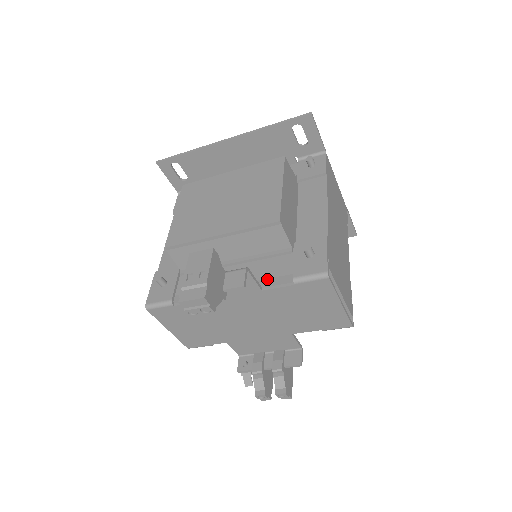
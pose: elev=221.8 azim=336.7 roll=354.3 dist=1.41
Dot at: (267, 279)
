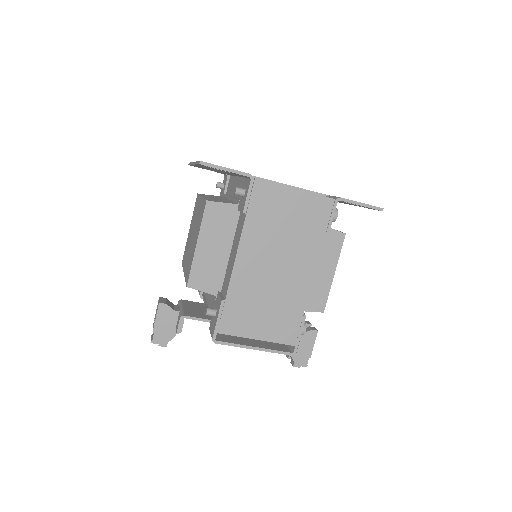
Dot at: occluded
